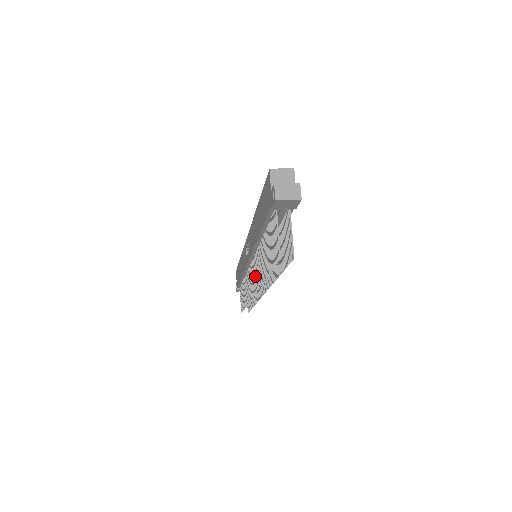
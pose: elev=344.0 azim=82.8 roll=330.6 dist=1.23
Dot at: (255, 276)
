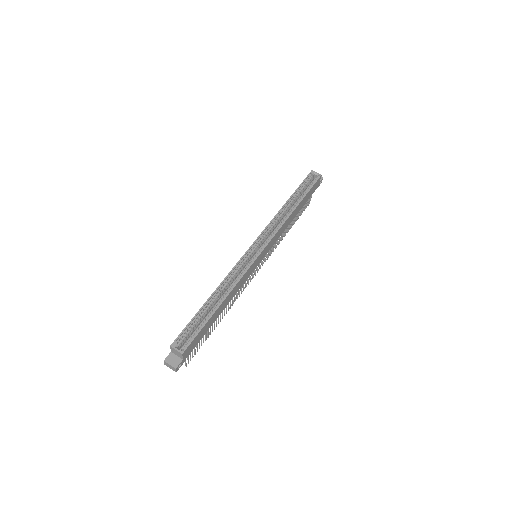
Dot at: occluded
